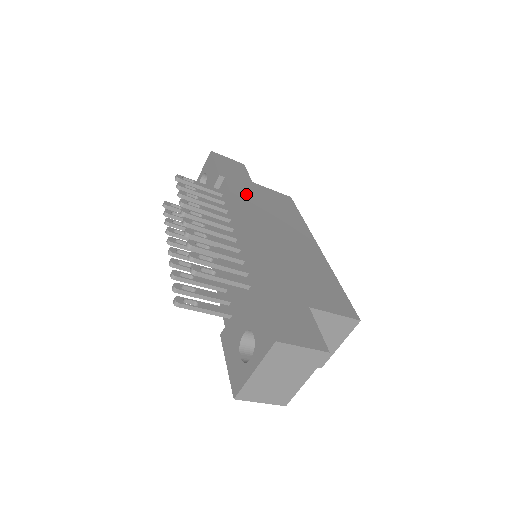
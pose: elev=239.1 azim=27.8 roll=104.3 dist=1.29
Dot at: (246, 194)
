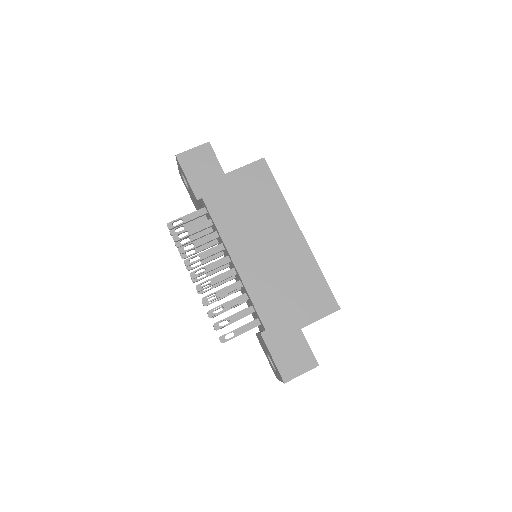
Dot at: (226, 208)
